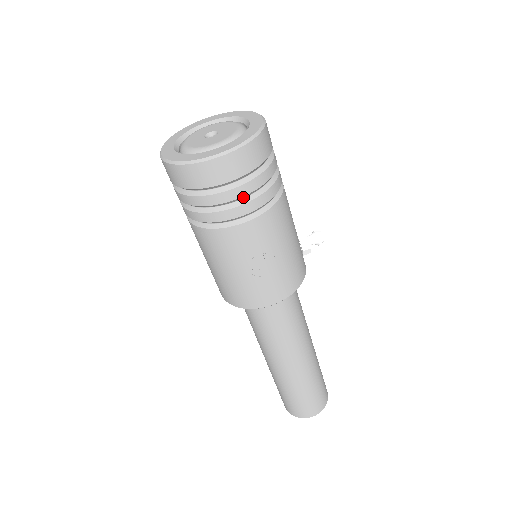
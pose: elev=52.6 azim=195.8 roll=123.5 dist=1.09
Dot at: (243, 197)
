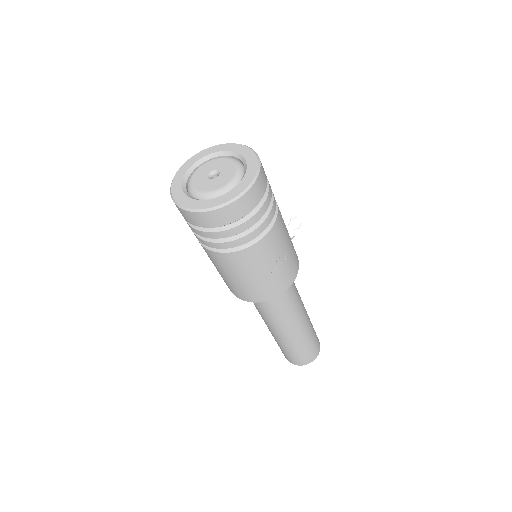
Dot at: (261, 217)
